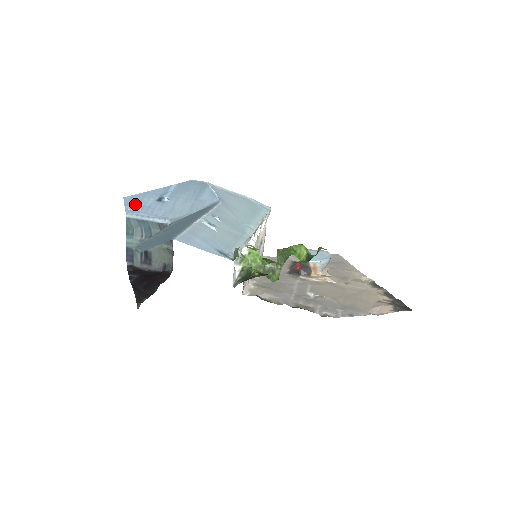
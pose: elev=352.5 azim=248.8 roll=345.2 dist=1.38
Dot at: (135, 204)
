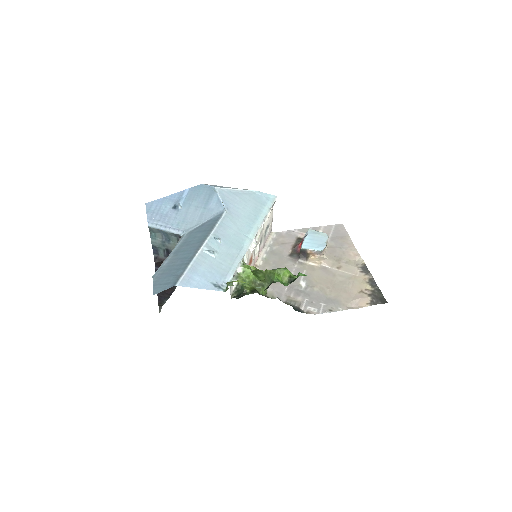
Dot at: (155, 212)
